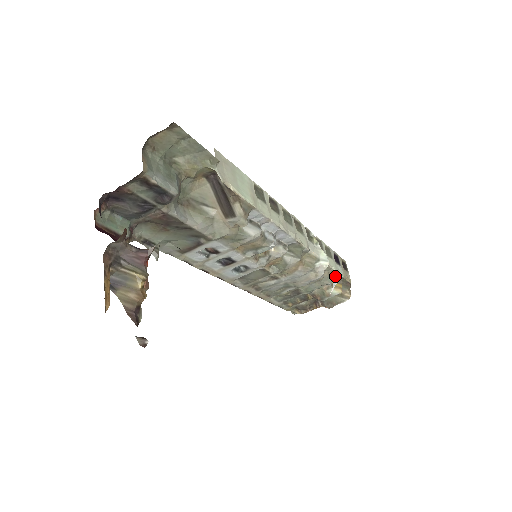
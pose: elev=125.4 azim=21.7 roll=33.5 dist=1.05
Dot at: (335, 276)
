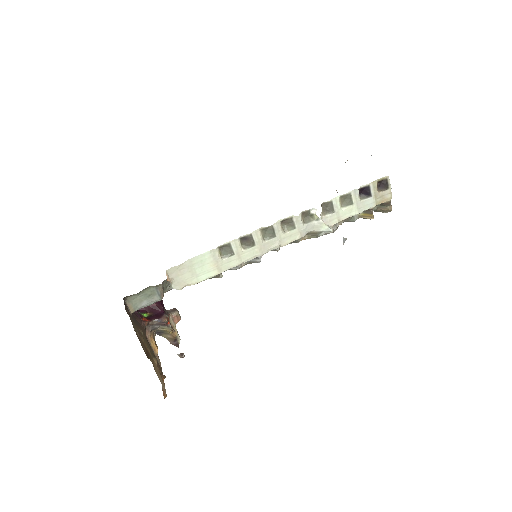
Dot at: (362, 210)
